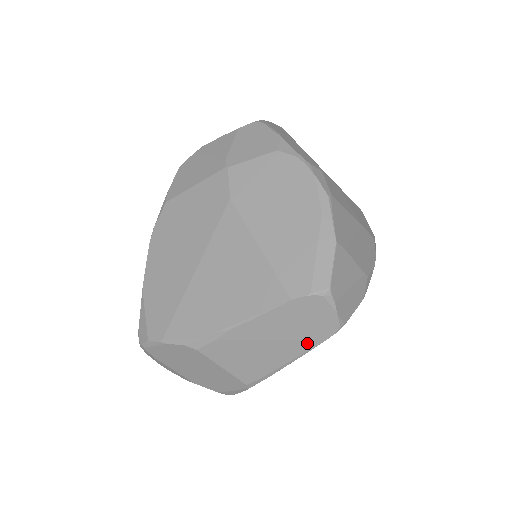
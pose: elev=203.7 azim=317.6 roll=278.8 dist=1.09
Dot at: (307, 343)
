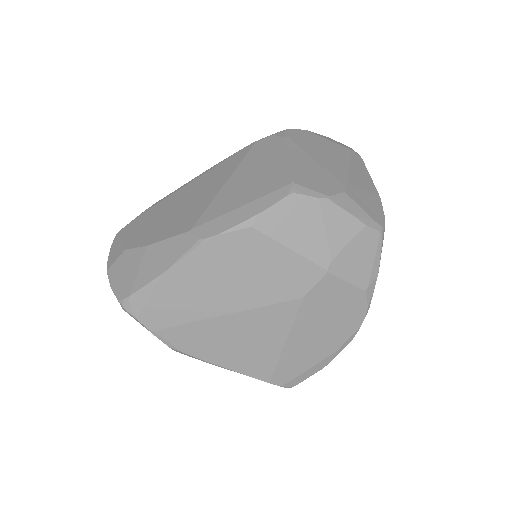
Dot at: occluded
